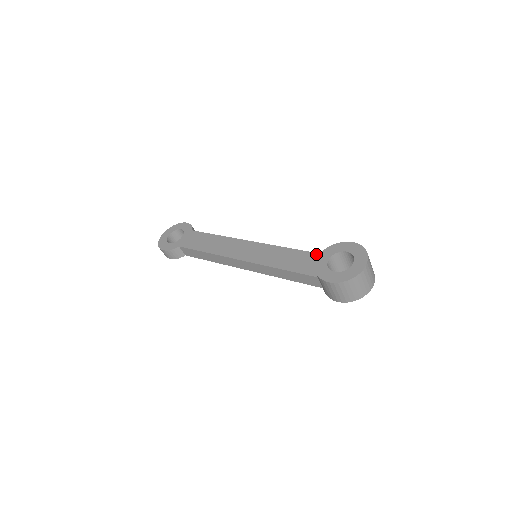
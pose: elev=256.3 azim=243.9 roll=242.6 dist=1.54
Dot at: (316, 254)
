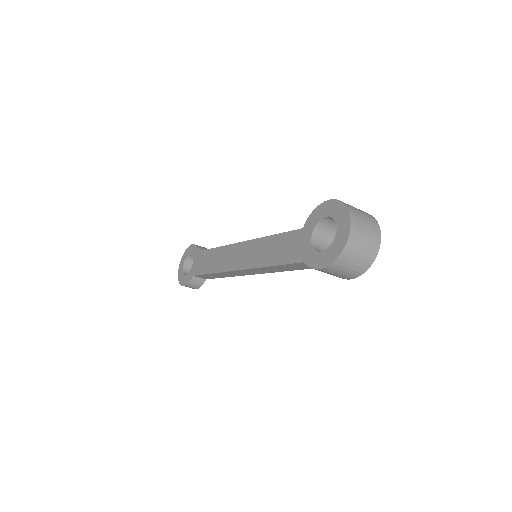
Dot at: occluded
